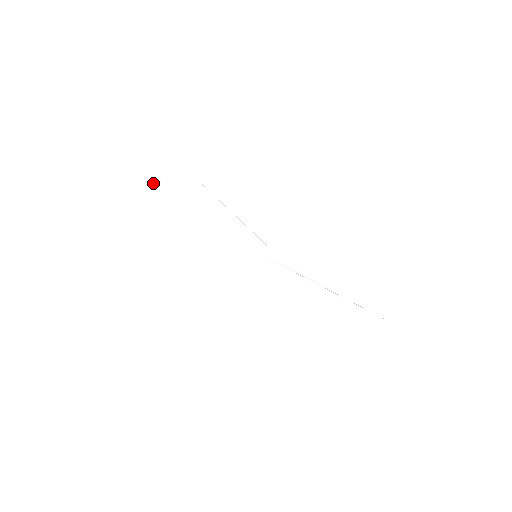
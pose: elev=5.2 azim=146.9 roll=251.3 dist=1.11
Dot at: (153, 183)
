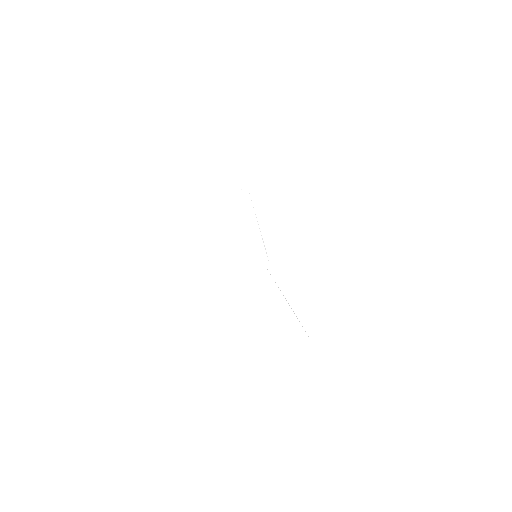
Dot at: (226, 188)
